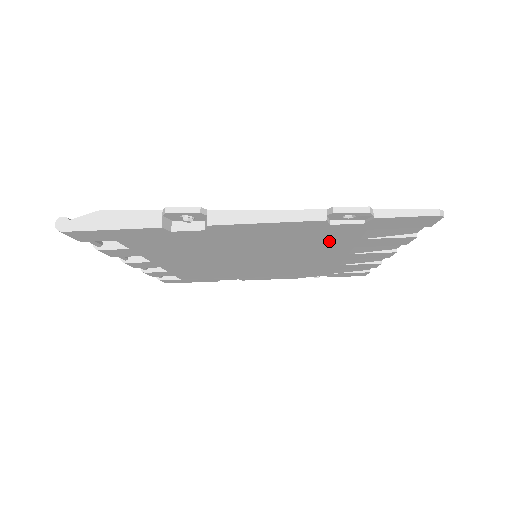
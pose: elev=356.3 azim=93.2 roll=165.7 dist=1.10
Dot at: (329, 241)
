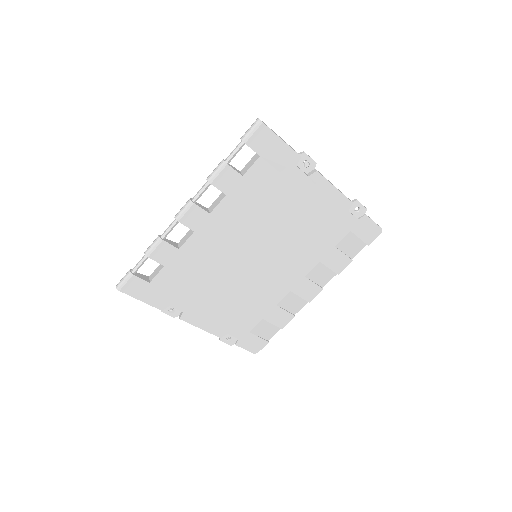
Dot at: (323, 240)
